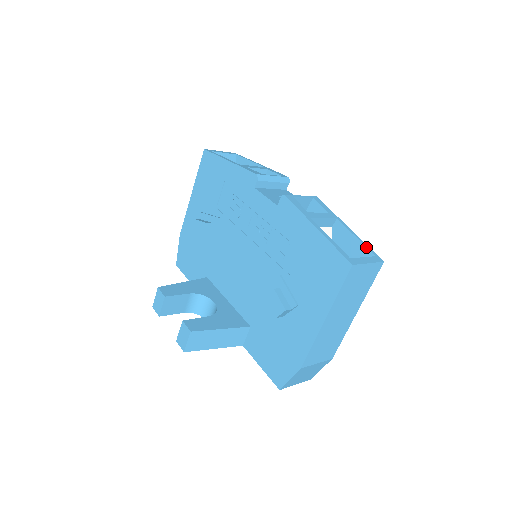
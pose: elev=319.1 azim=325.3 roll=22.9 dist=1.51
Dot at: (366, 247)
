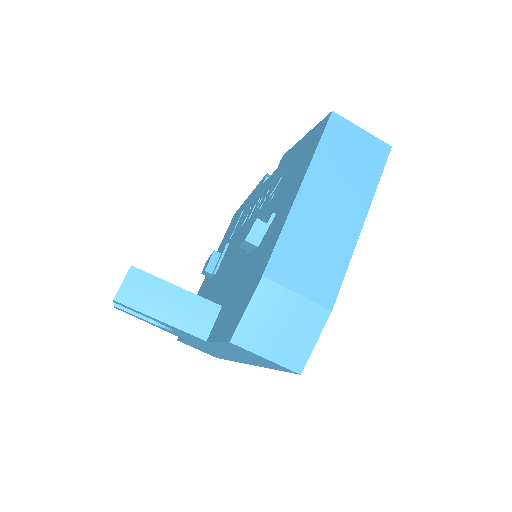
Dot at: occluded
